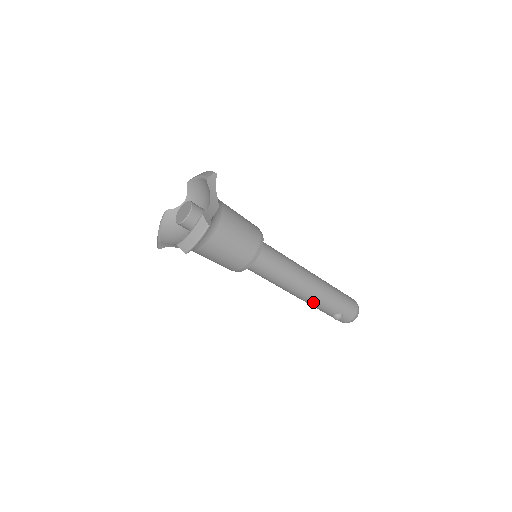
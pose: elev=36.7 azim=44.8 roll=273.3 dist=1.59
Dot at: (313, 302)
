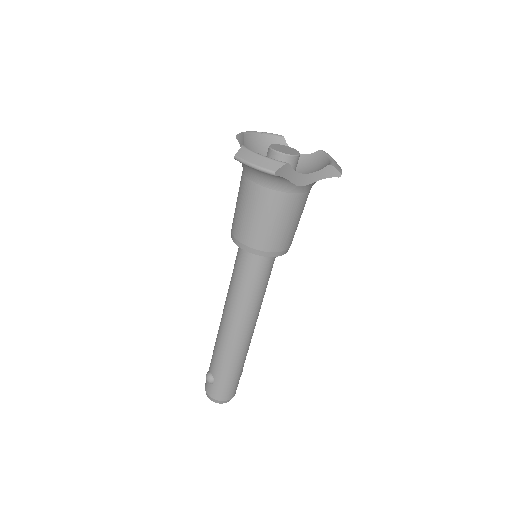
Dot at: (219, 342)
